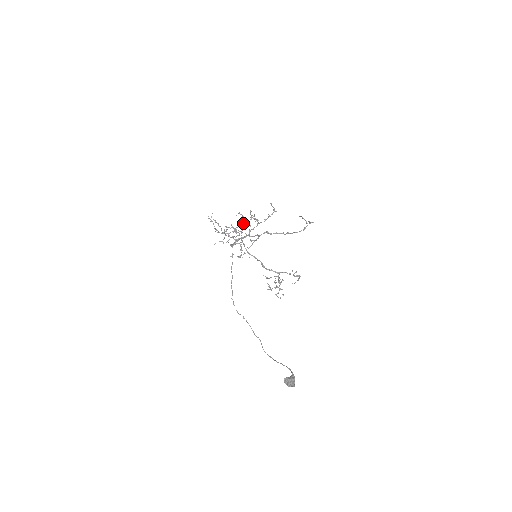
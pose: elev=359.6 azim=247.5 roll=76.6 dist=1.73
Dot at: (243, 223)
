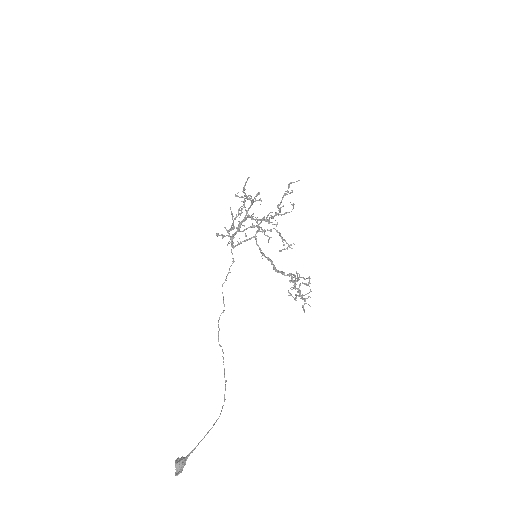
Dot at: occluded
